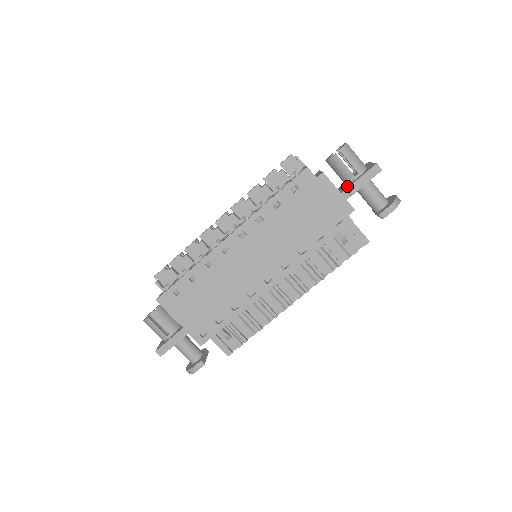
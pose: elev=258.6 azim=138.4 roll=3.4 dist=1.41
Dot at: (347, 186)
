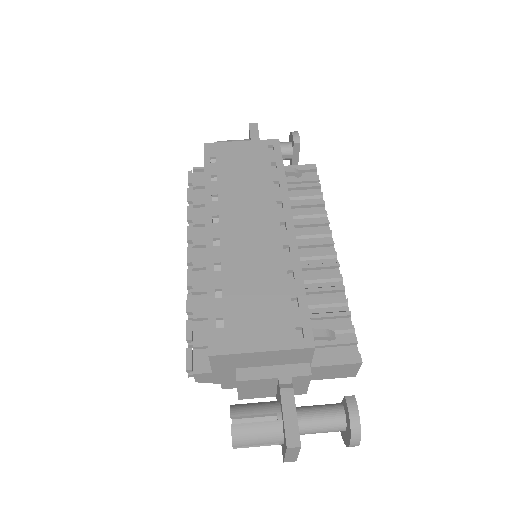
Dot at: occluded
